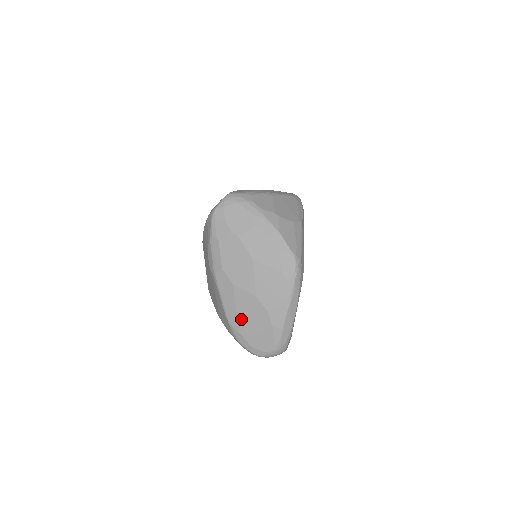
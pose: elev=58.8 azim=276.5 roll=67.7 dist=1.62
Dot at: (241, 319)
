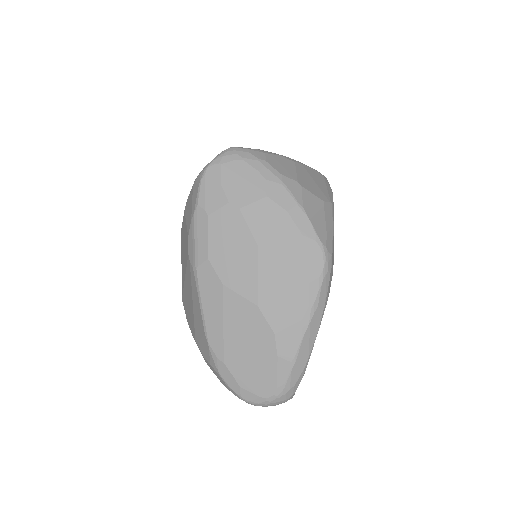
Dot at: (229, 341)
